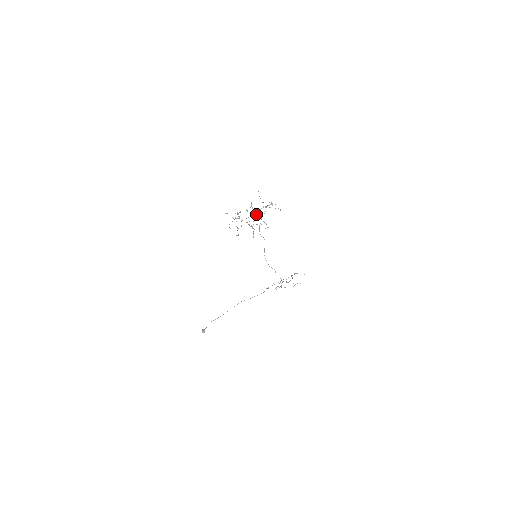
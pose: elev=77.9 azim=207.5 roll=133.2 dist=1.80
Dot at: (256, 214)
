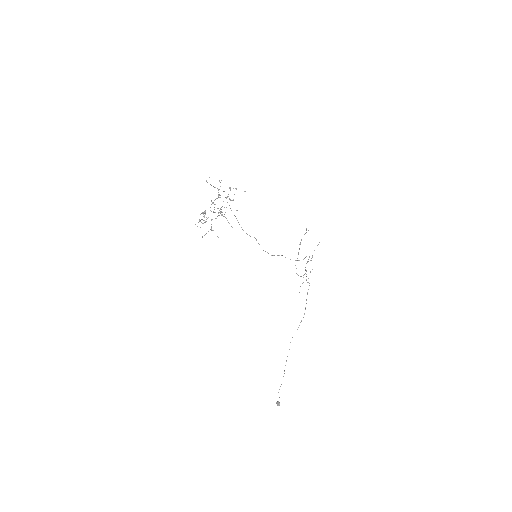
Dot at: (225, 212)
